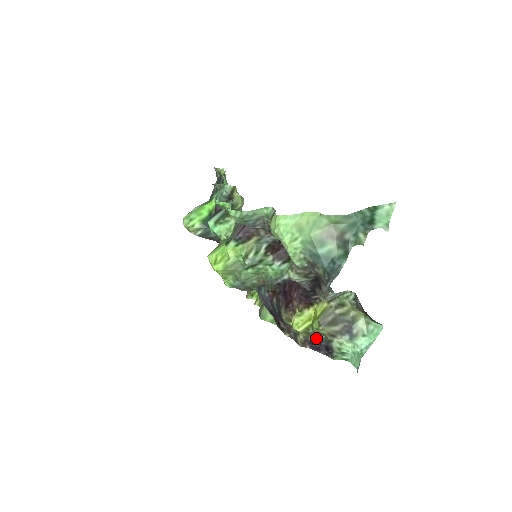
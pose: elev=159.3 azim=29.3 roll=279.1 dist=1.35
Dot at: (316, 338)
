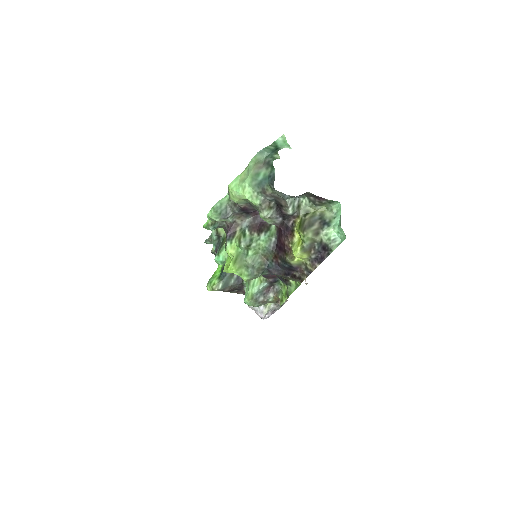
Dot at: (313, 250)
